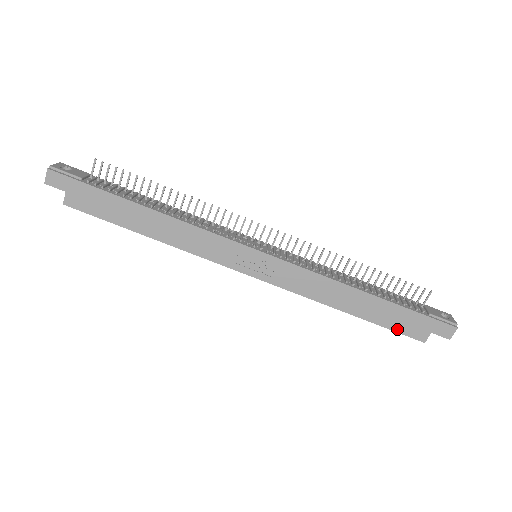
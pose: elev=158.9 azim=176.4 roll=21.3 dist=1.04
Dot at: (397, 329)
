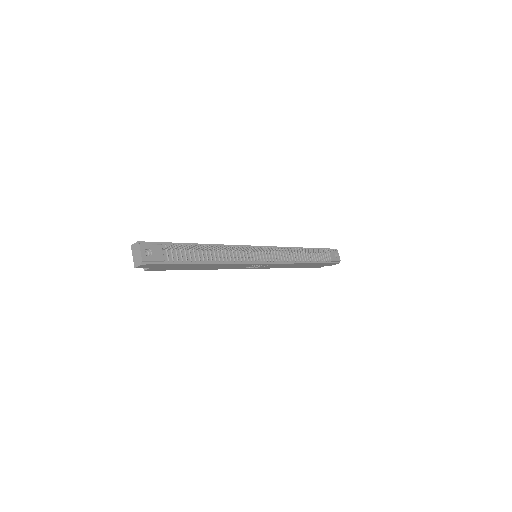
Dot at: (313, 267)
